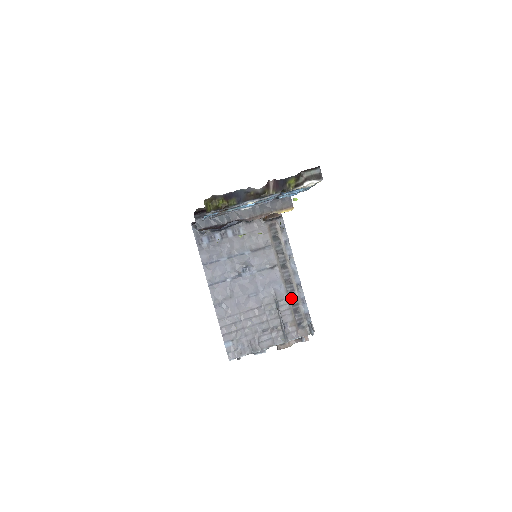
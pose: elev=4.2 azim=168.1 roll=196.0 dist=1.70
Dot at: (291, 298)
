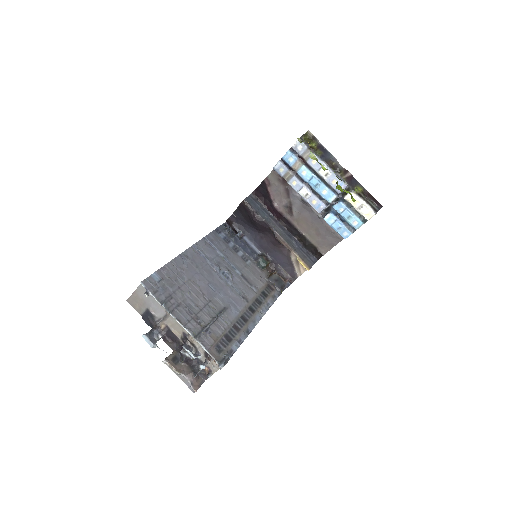
Dot at: (234, 327)
